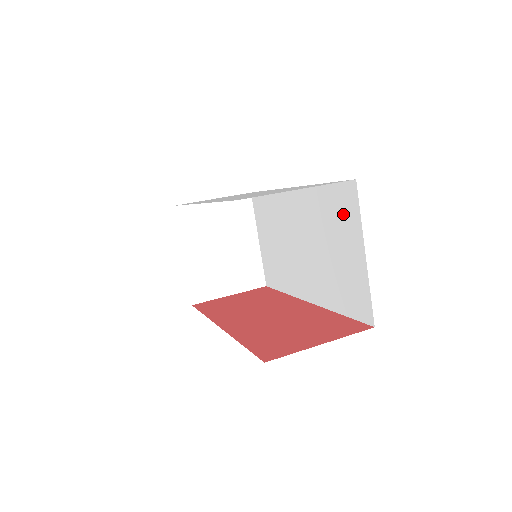
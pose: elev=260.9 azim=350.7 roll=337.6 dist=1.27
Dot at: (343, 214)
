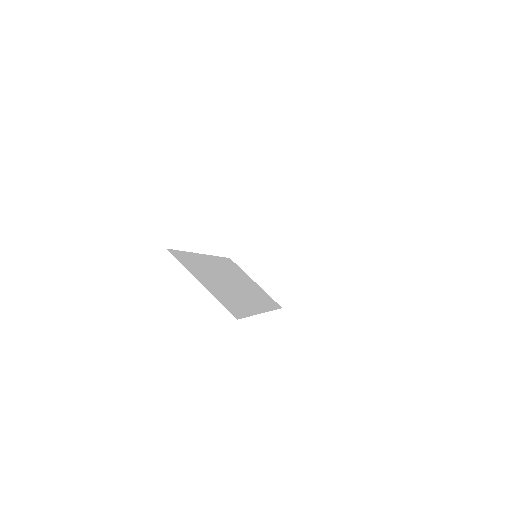
Dot at: occluded
